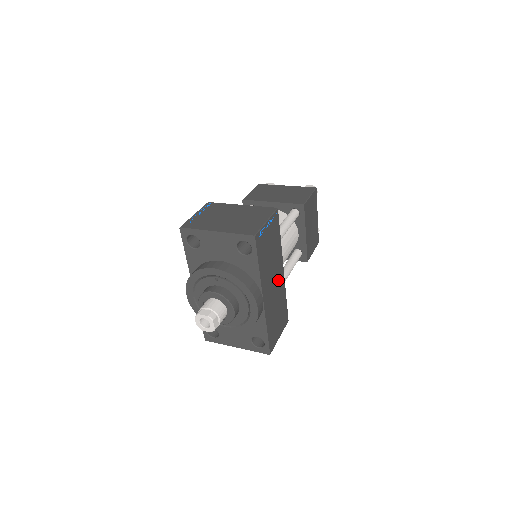
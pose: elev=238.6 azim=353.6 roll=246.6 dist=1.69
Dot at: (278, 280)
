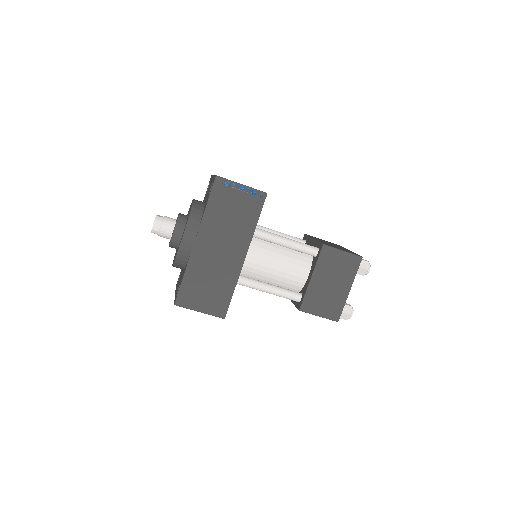
Dot at: (230, 256)
